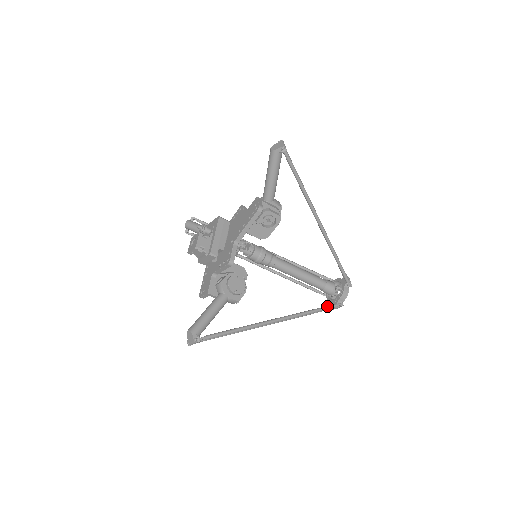
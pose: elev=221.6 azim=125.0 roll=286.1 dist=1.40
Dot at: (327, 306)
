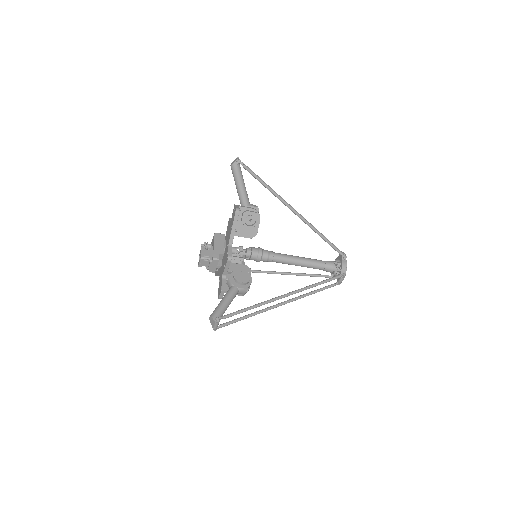
Dot at: (330, 278)
